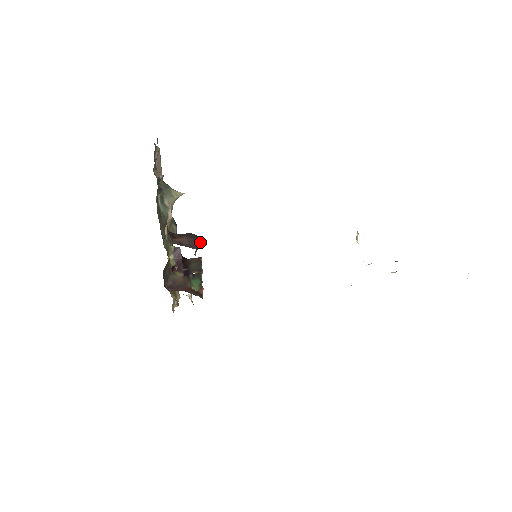
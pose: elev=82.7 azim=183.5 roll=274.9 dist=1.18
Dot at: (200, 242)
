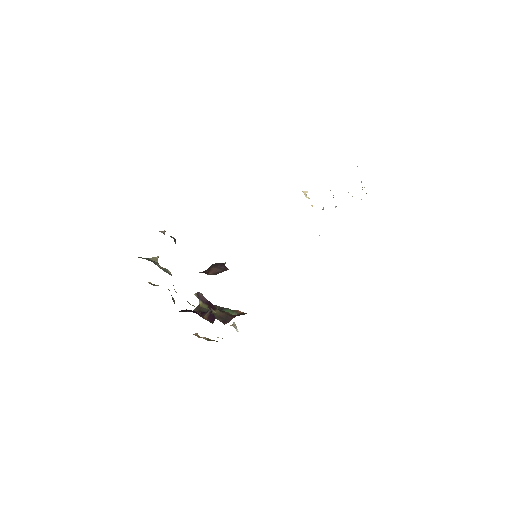
Dot at: (224, 265)
